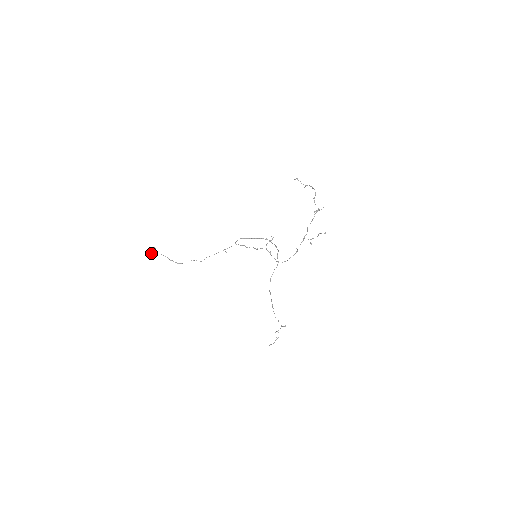
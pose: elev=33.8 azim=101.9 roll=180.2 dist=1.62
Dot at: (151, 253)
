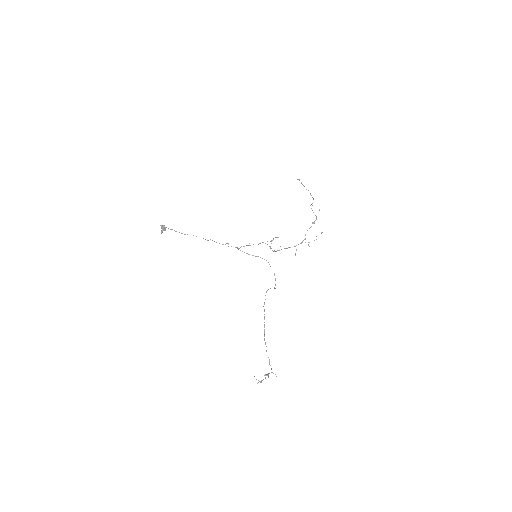
Dot at: (162, 225)
